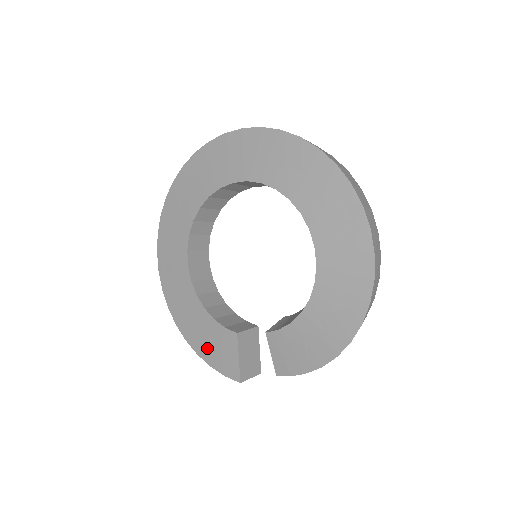
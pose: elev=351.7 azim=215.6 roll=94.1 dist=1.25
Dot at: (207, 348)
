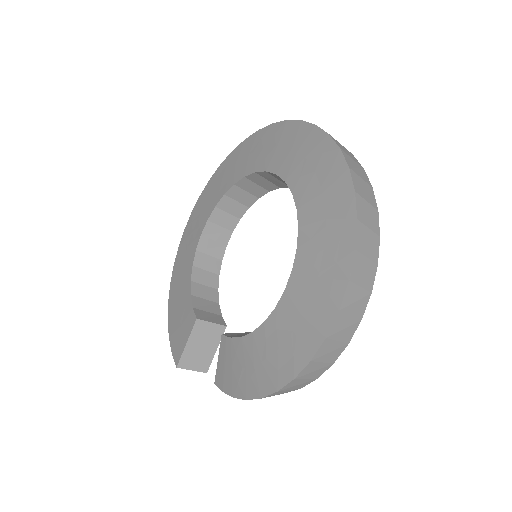
Dot at: (175, 319)
